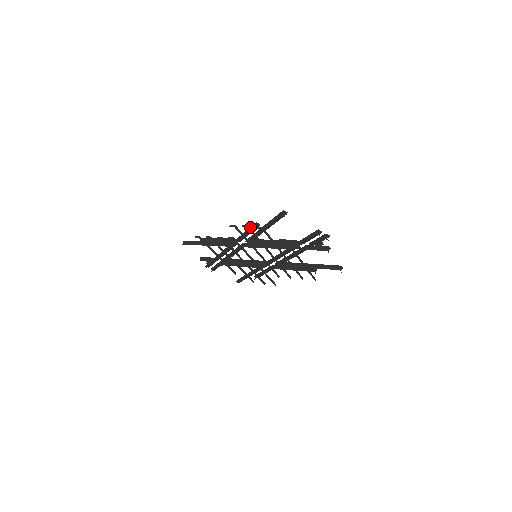
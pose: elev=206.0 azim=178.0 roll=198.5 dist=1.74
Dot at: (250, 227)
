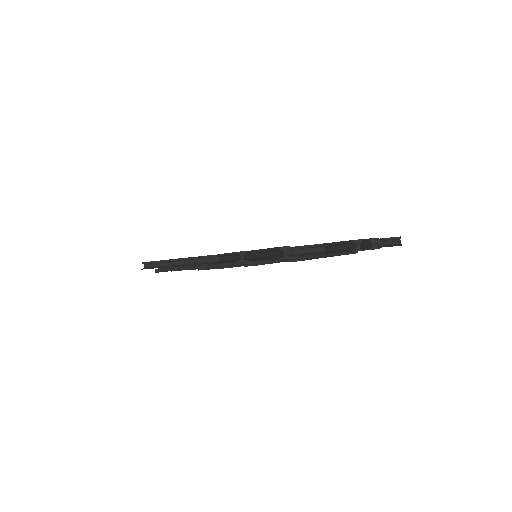
Dot at: (231, 254)
